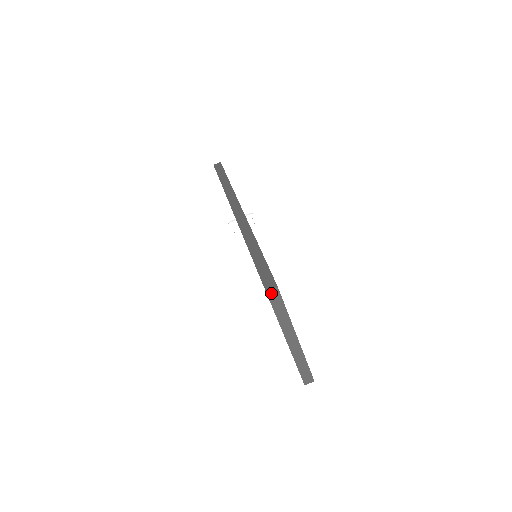
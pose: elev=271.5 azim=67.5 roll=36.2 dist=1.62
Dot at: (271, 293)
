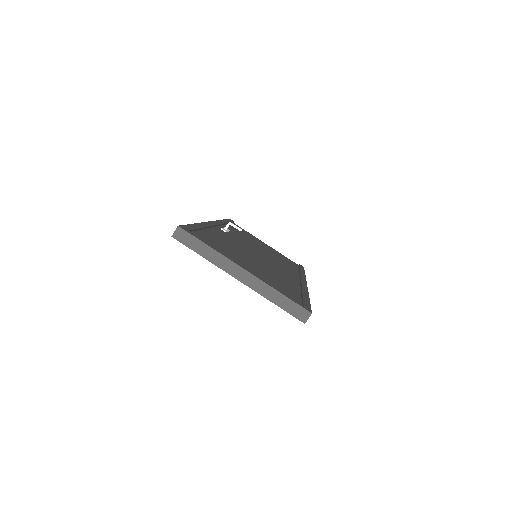
Dot at: (178, 236)
